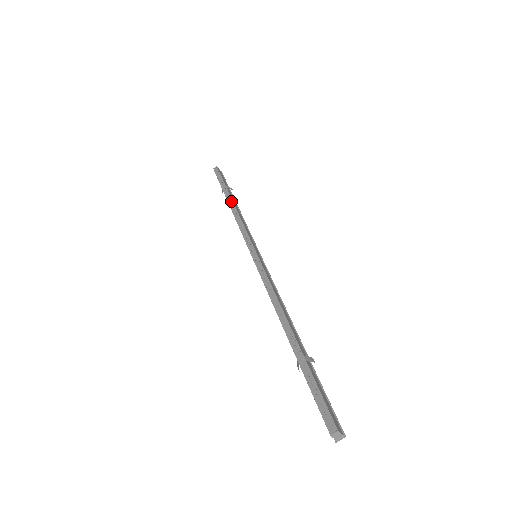
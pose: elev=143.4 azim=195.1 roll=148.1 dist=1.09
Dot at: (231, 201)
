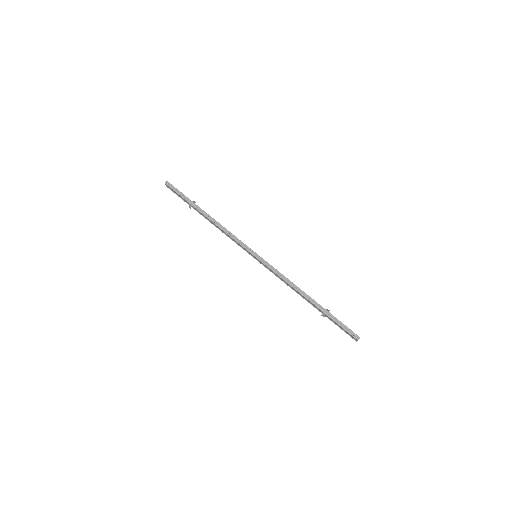
Dot at: (207, 215)
